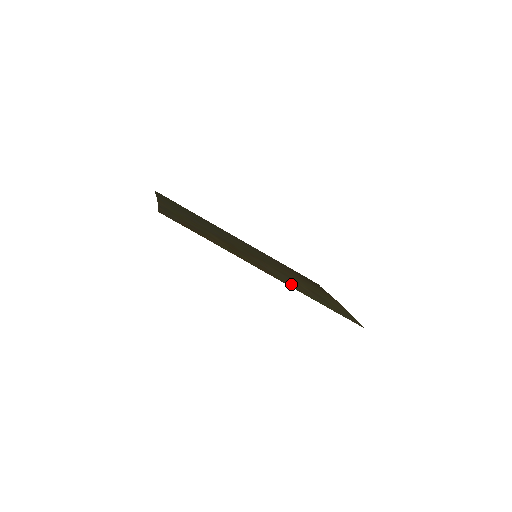
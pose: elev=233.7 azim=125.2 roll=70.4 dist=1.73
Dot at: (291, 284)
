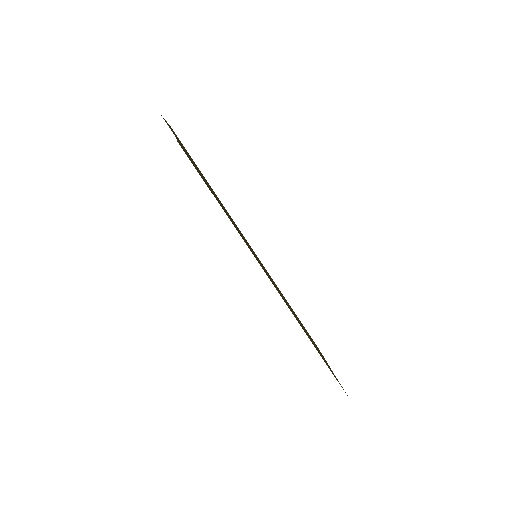
Dot at: (293, 314)
